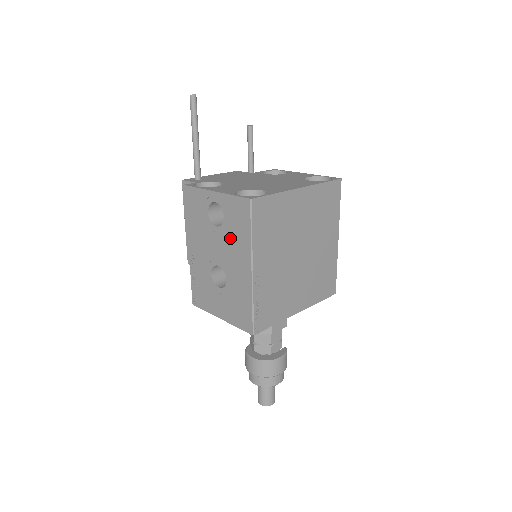
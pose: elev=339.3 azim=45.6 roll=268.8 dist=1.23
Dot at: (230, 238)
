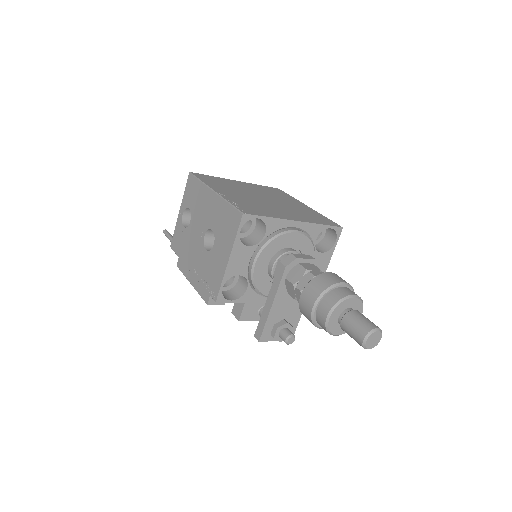
Dot at: (197, 207)
